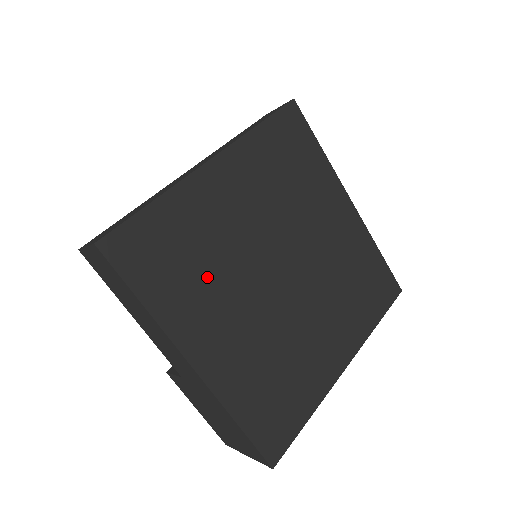
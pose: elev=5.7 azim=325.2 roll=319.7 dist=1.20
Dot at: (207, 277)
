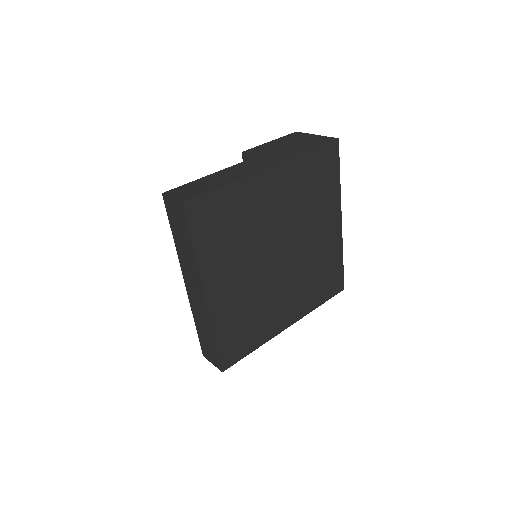
Dot at: (260, 312)
